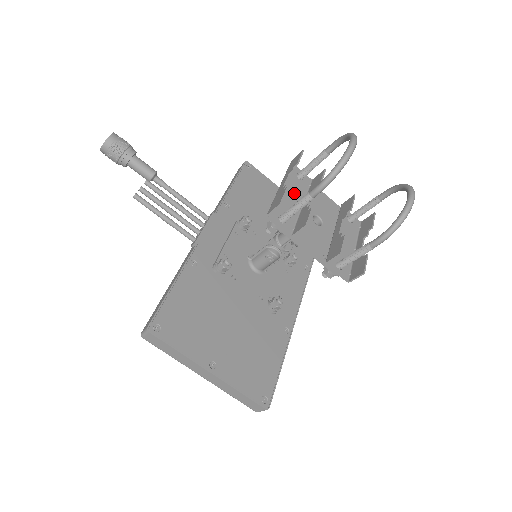
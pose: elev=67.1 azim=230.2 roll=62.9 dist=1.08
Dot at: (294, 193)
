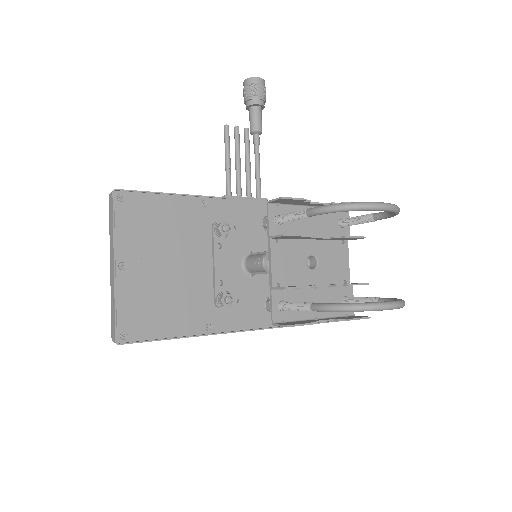
Dot at: (318, 223)
